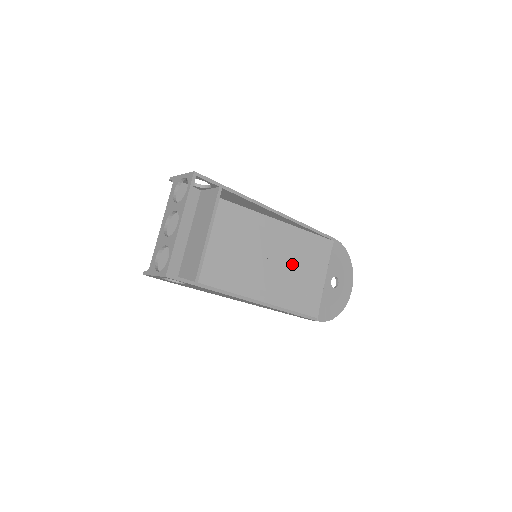
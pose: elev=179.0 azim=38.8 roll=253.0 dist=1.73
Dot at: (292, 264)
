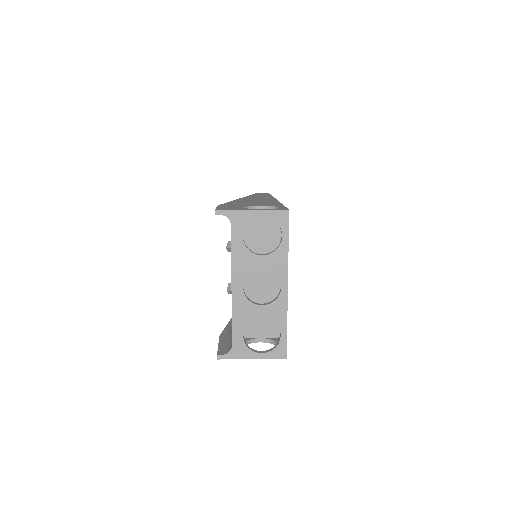
Dot at: occluded
